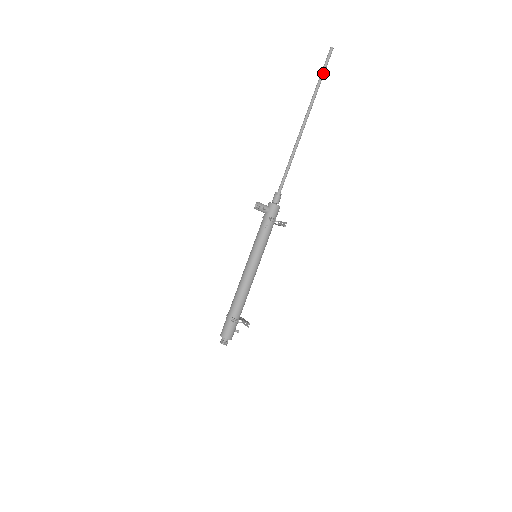
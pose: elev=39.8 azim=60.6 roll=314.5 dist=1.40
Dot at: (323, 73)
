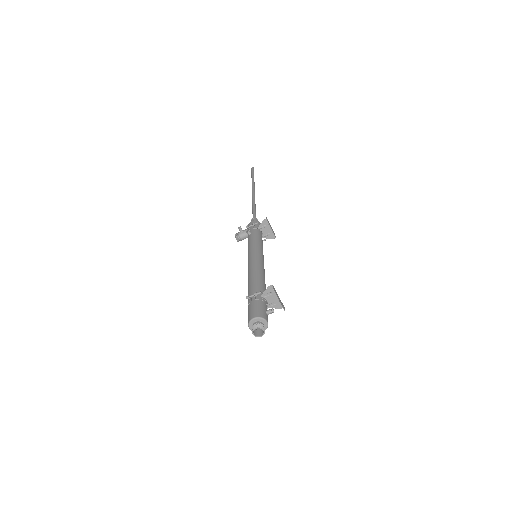
Dot at: (252, 175)
